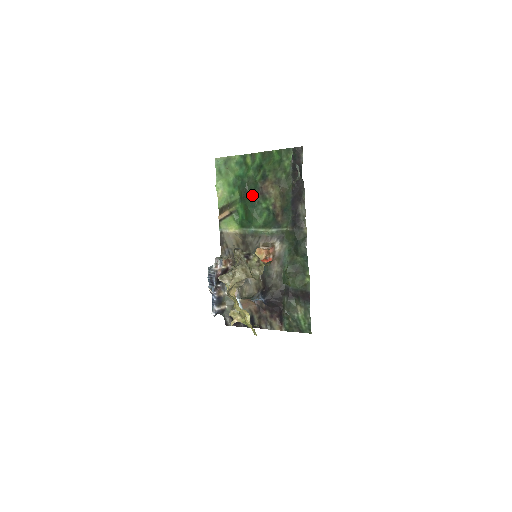
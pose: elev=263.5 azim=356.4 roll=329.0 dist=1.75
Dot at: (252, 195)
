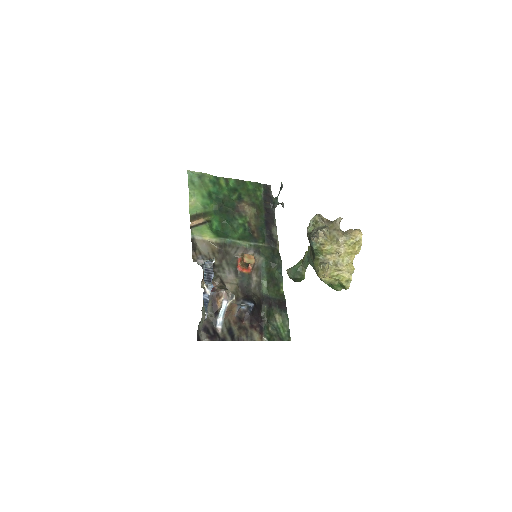
Dot at: (229, 210)
